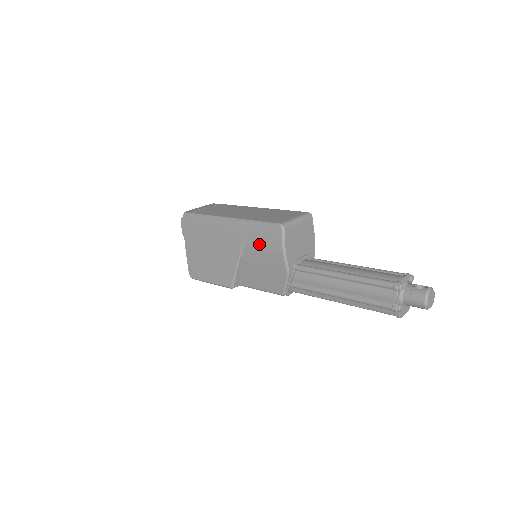
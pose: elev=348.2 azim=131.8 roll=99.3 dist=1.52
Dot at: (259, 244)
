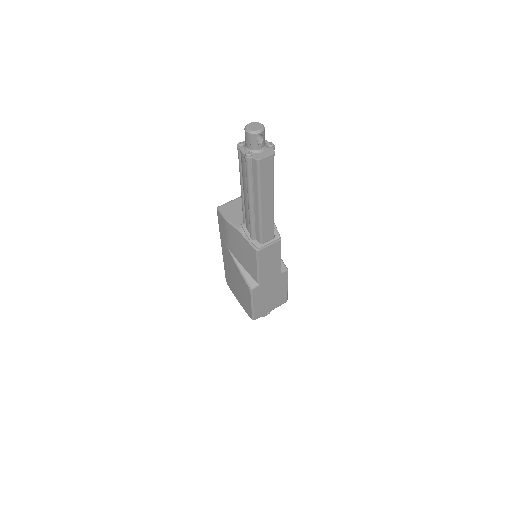
Dot at: (226, 236)
